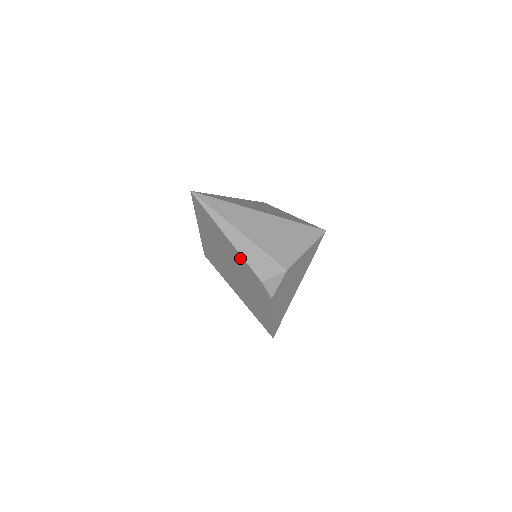
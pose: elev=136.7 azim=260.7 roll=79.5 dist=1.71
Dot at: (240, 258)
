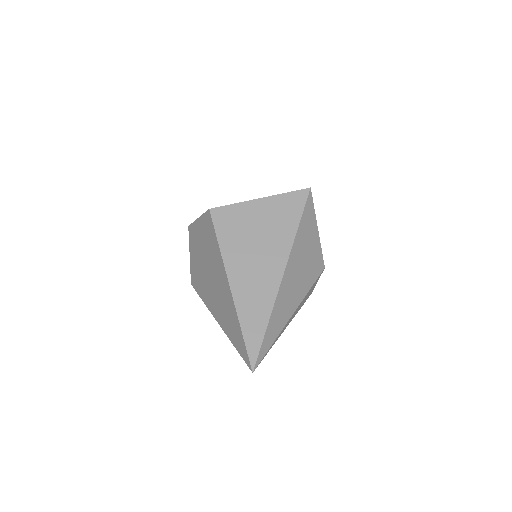
Dot at: occluded
